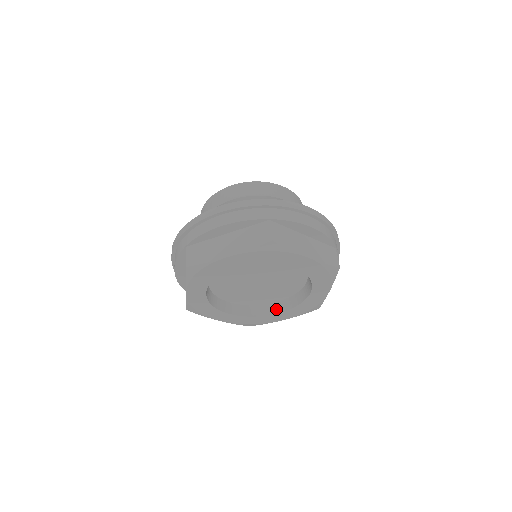
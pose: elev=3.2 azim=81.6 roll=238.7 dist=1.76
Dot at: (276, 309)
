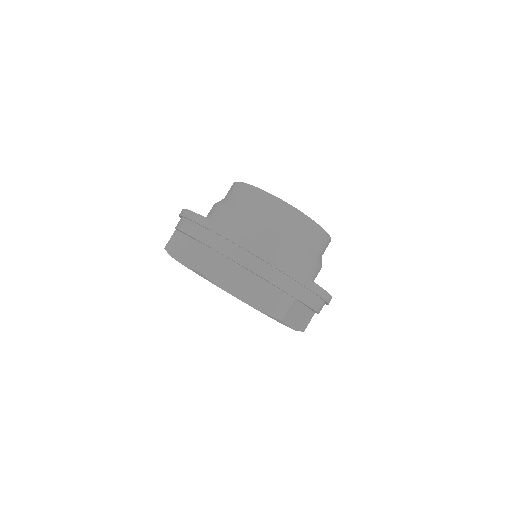
Dot at: occluded
